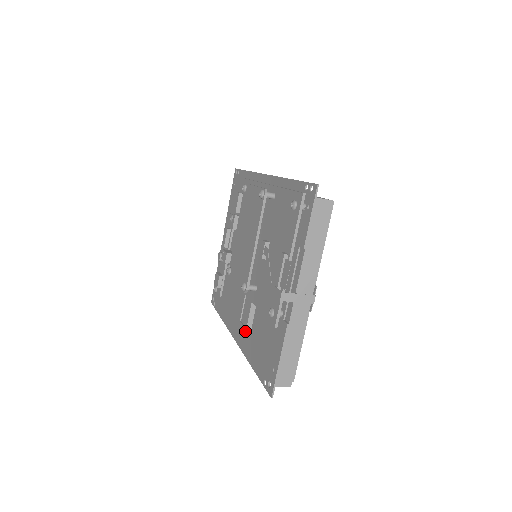
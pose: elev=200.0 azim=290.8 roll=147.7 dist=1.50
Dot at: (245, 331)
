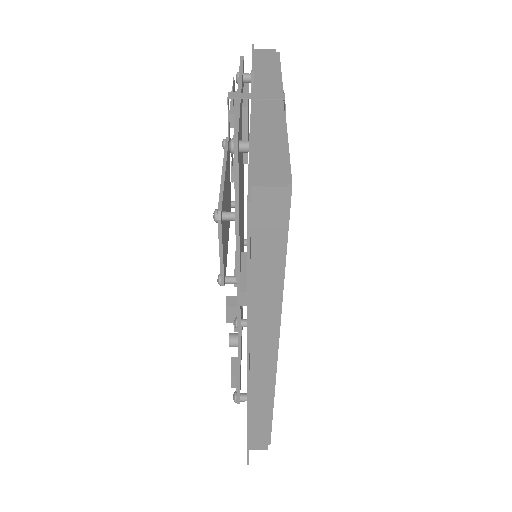
Dot at: occluded
